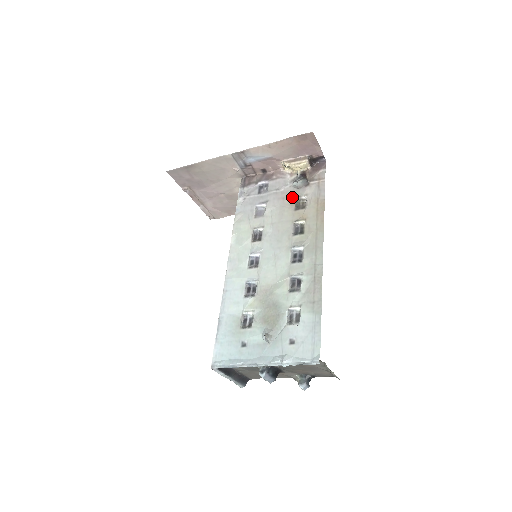
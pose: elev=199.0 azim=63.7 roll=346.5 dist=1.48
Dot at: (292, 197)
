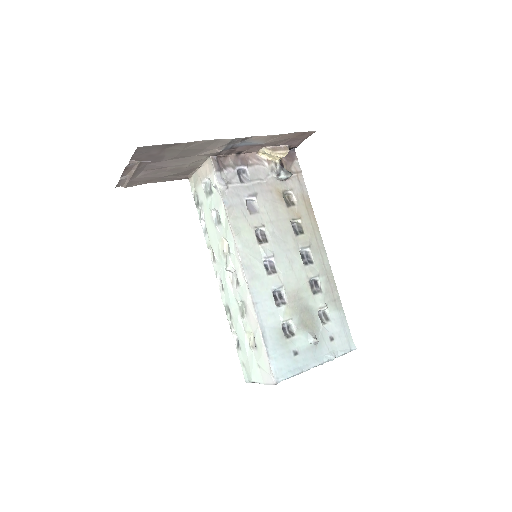
Dot at: (279, 191)
